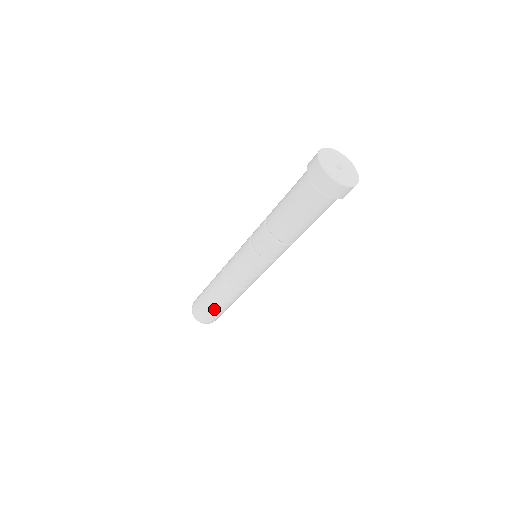
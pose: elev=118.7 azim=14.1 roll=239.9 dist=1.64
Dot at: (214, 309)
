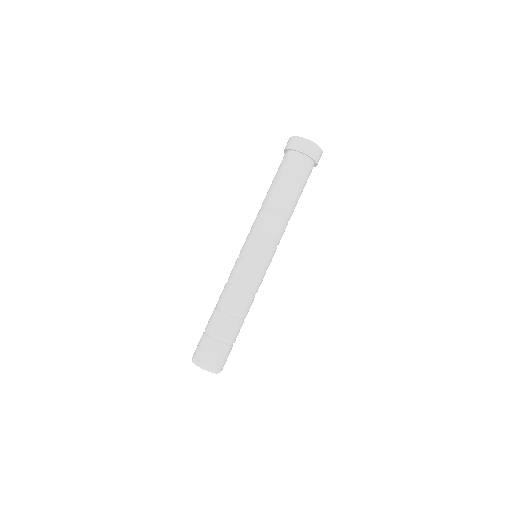
Dot at: (224, 336)
